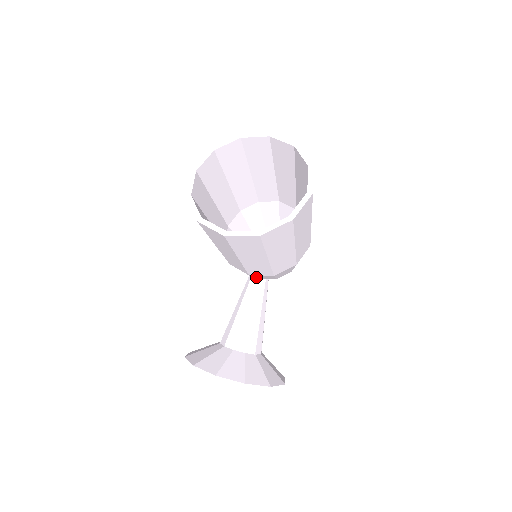
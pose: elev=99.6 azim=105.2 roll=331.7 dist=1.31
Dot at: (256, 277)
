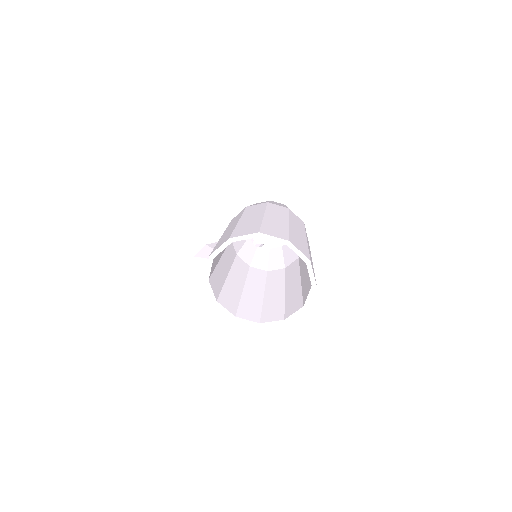
Dot at: (253, 257)
